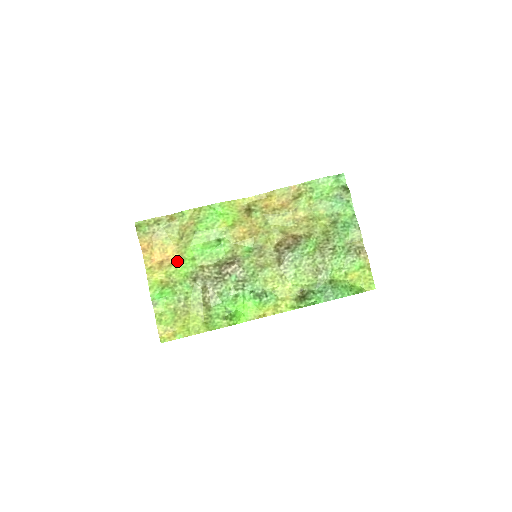
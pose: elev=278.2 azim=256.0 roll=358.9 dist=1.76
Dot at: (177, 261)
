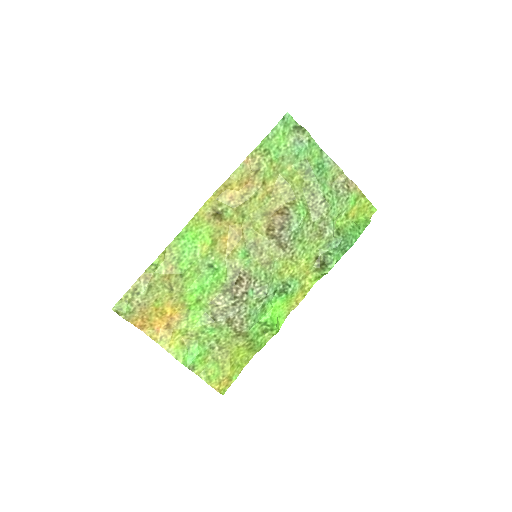
Dot at: (183, 314)
